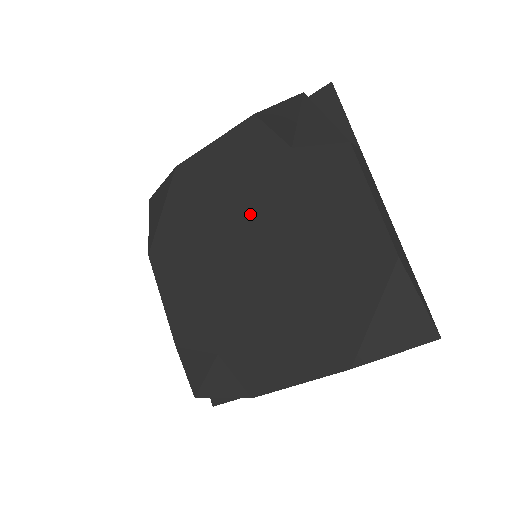
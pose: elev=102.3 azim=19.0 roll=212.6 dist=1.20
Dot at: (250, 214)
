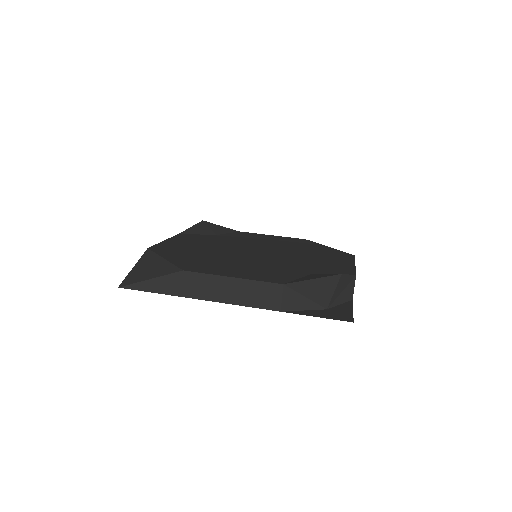
Dot at: (230, 246)
